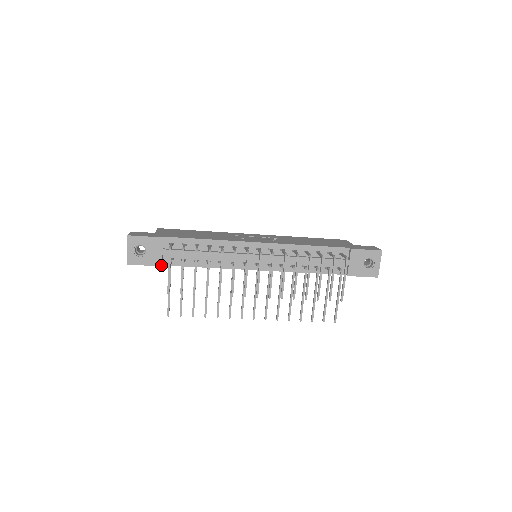
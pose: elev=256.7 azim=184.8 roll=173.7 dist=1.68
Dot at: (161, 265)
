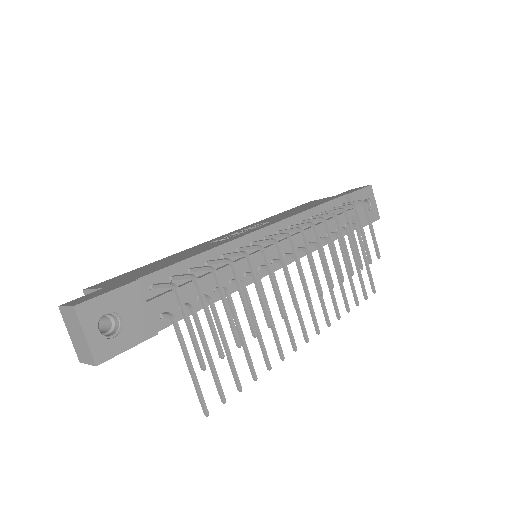
Dot at: (156, 332)
